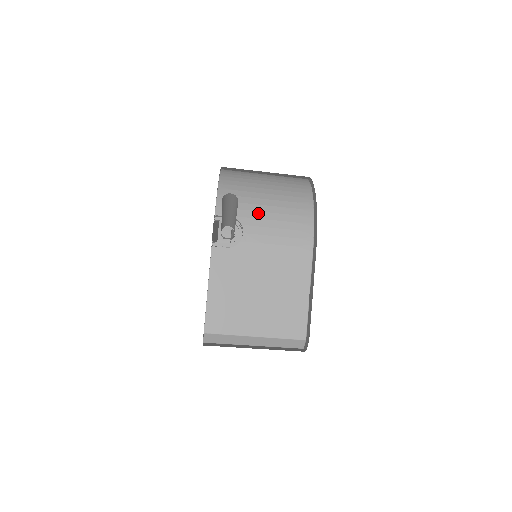
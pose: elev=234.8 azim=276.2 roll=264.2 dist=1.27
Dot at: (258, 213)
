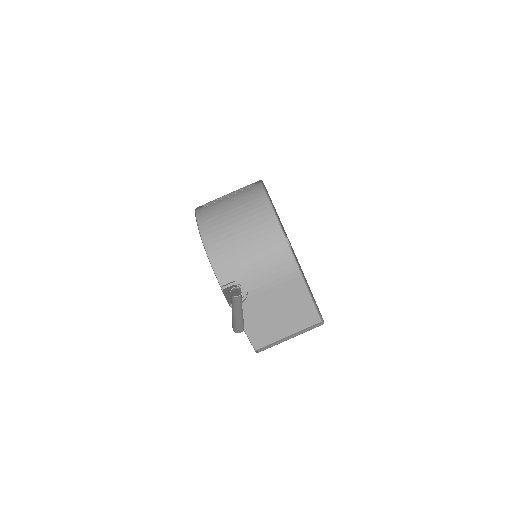
Dot at: (248, 266)
